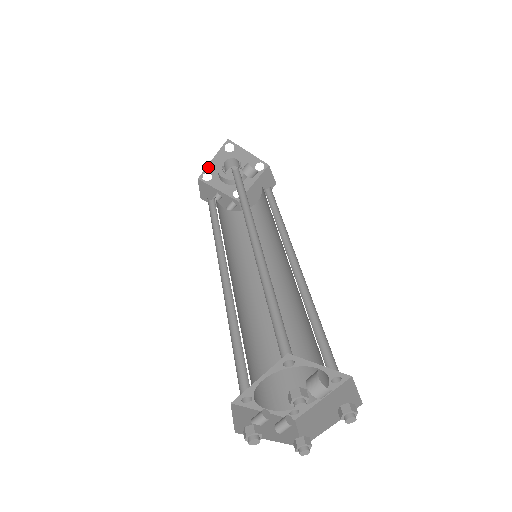
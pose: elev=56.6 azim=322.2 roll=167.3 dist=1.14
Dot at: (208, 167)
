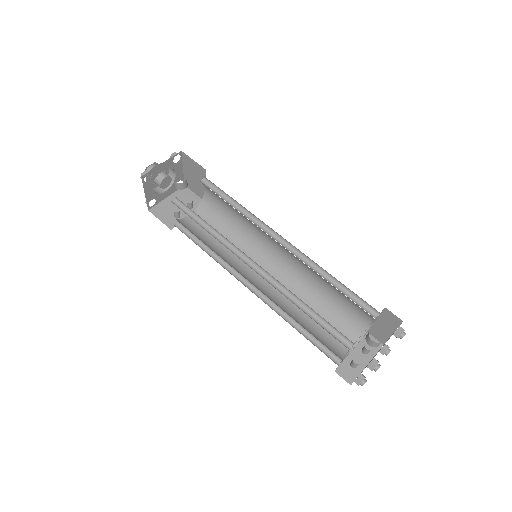
Dot at: (147, 199)
